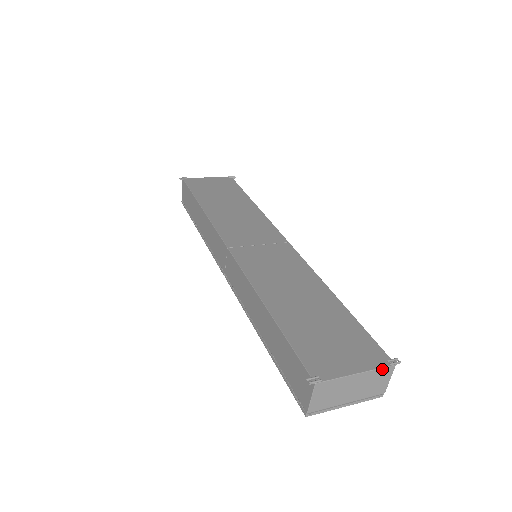
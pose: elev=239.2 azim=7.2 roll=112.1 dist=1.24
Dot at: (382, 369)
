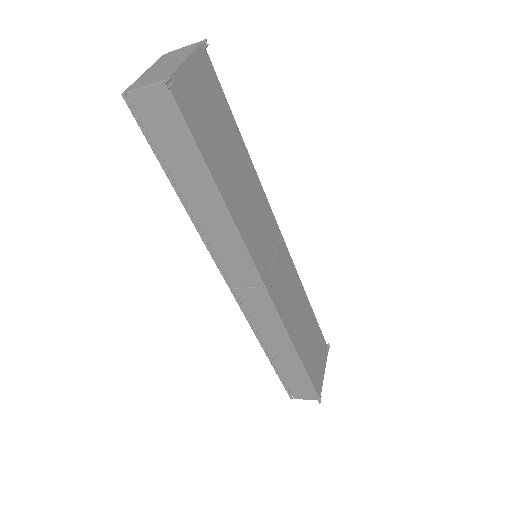
Dot at: (326, 357)
